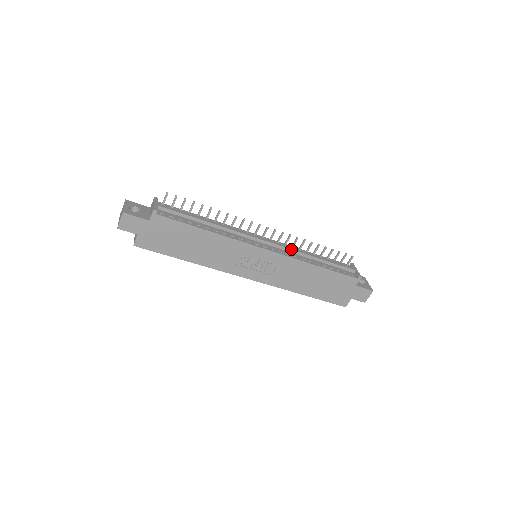
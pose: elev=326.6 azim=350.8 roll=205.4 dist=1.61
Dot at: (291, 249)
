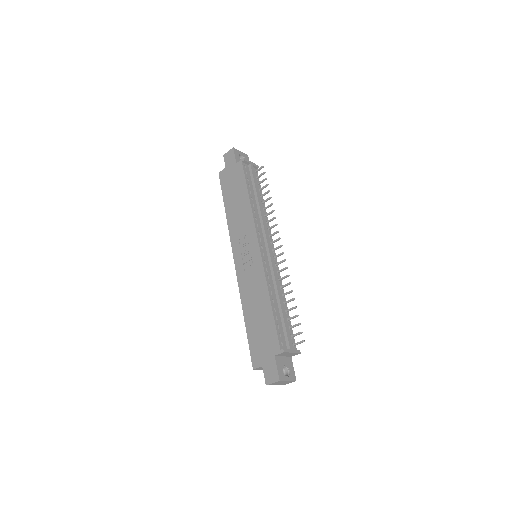
Dot at: (274, 272)
